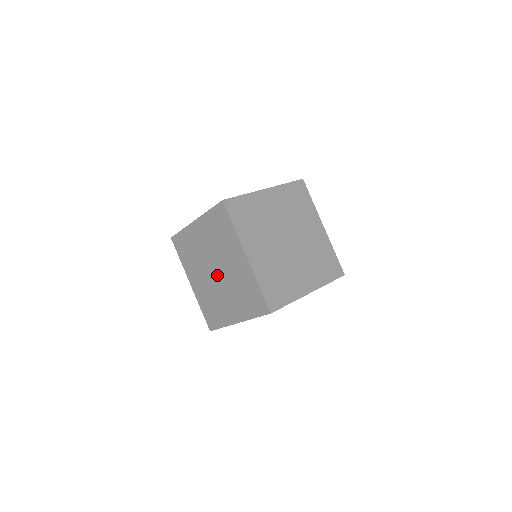
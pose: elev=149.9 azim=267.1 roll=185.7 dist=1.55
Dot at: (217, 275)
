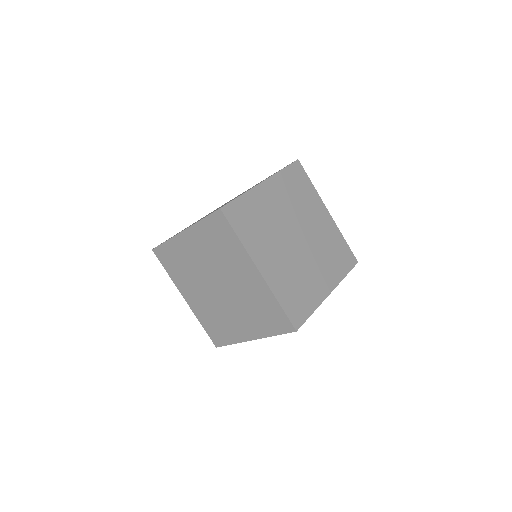
Dot at: (220, 290)
